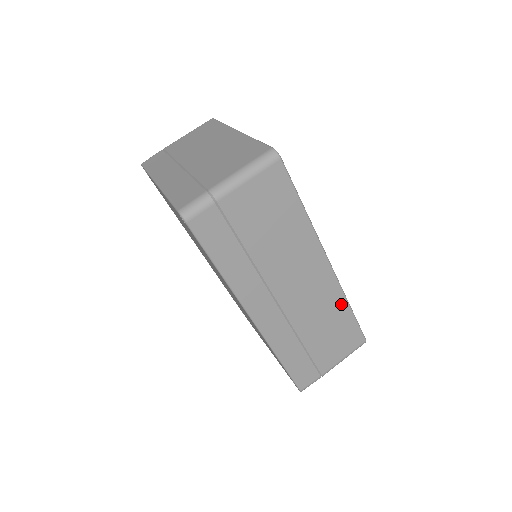
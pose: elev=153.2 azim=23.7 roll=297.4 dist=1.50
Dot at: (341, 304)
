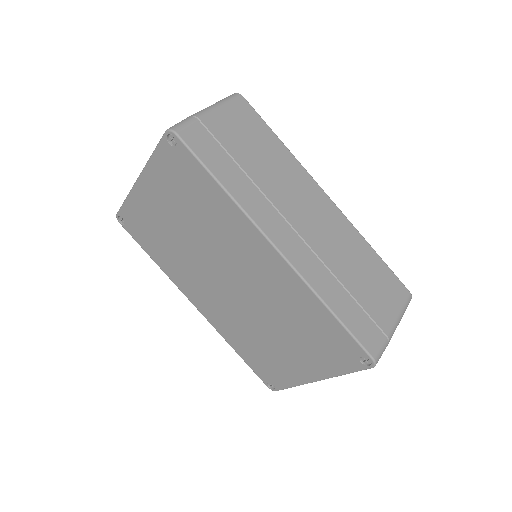
Dot at: (361, 242)
